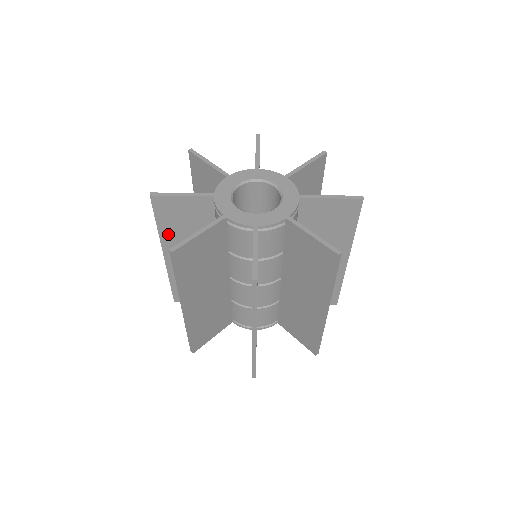
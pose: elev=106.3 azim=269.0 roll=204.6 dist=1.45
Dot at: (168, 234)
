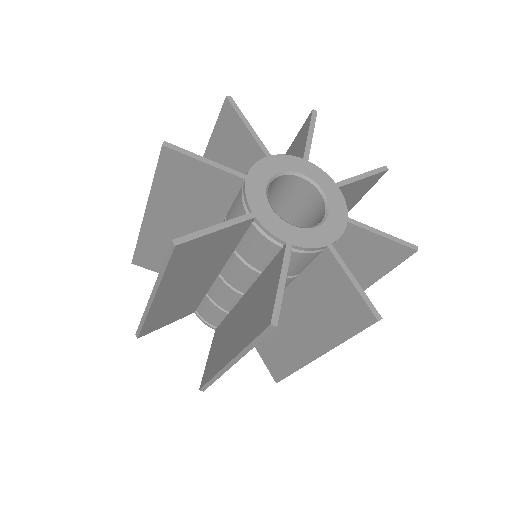
Dot at: (162, 196)
